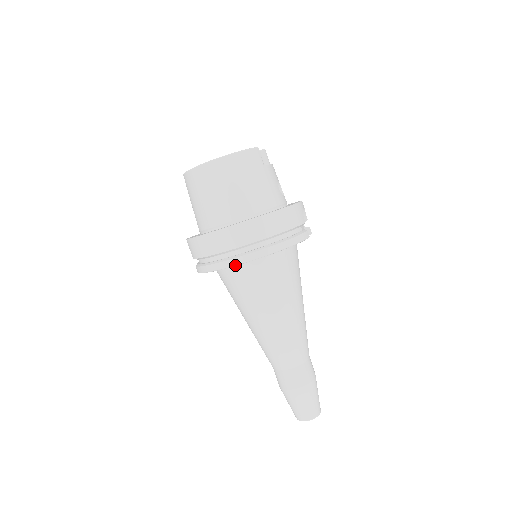
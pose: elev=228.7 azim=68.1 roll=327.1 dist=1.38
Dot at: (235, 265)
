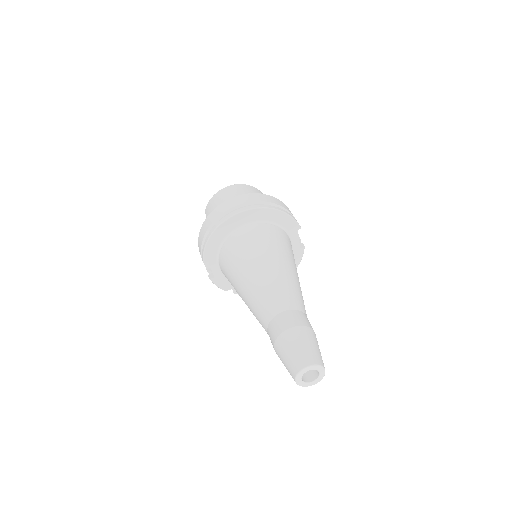
Dot at: (238, 213)
